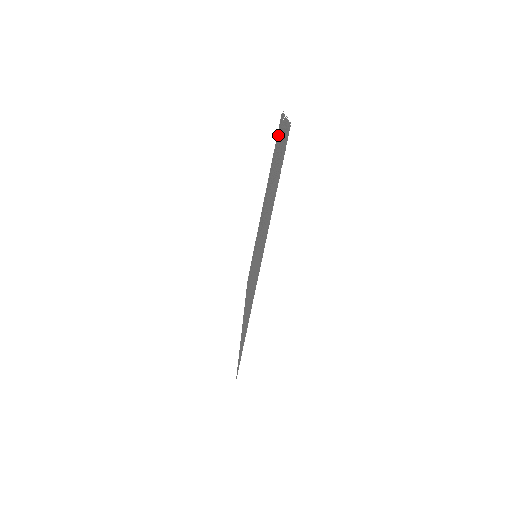
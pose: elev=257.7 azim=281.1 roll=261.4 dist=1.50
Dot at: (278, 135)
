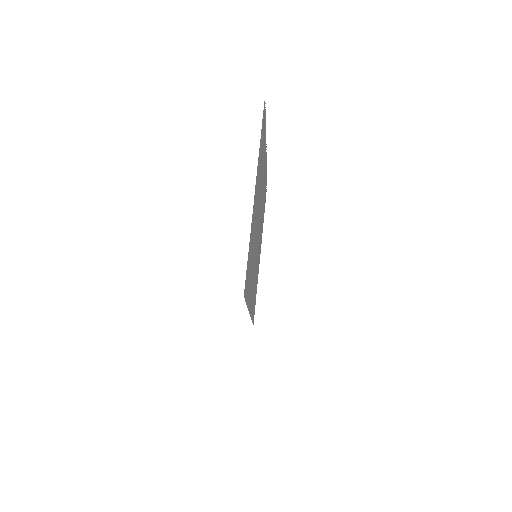
Dot at: (265, 188)
